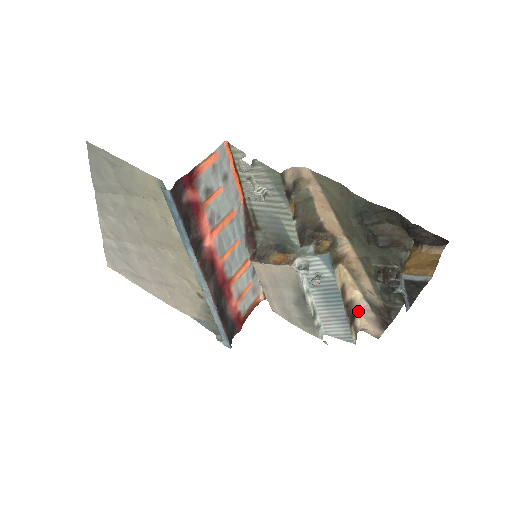
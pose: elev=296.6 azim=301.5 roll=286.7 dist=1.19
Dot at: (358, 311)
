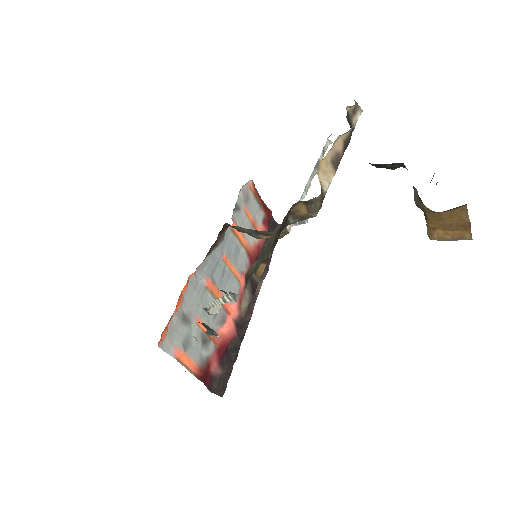
Dot at: occluded
